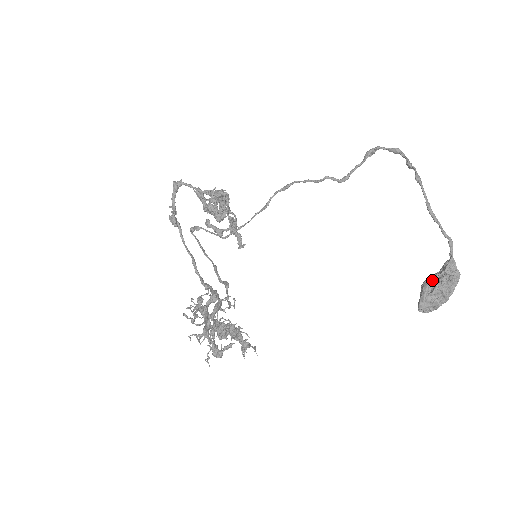
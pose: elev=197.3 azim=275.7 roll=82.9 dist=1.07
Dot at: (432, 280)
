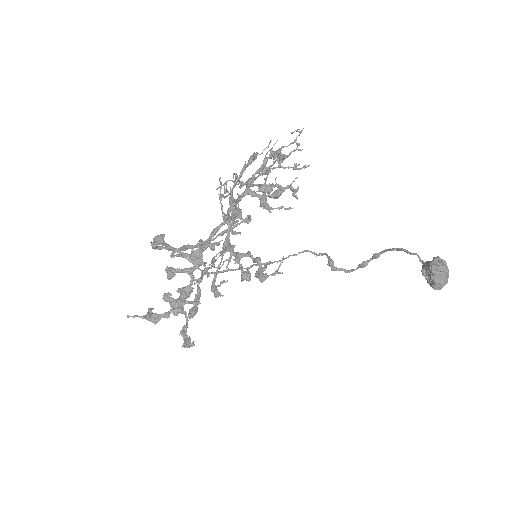
Dot at: occluded
